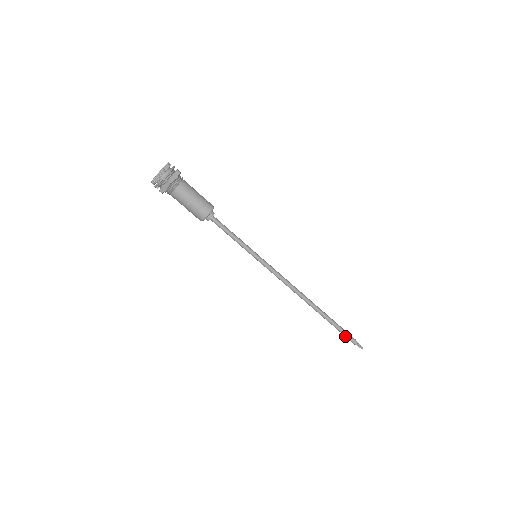
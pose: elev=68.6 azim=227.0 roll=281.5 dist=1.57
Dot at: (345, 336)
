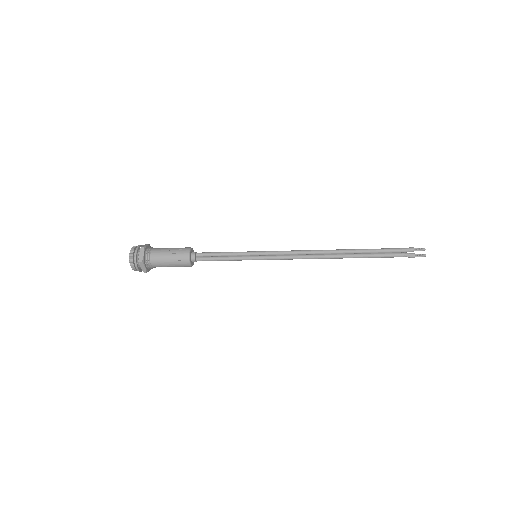
Dot at: (397, 256)
